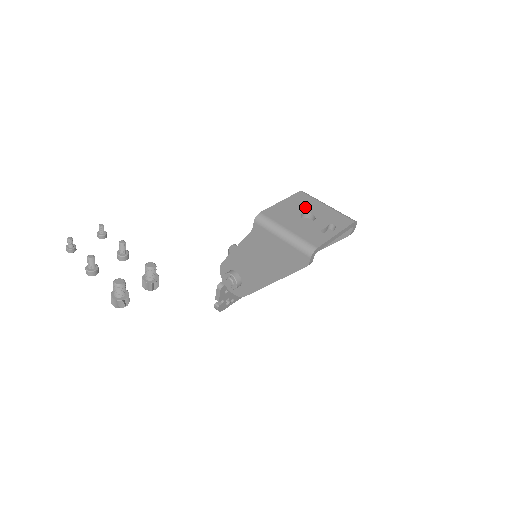
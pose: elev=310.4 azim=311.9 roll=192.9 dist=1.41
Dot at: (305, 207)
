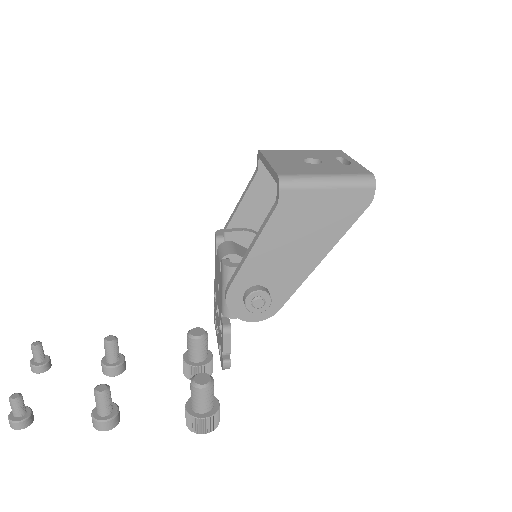
Dot at: (293, 157)
